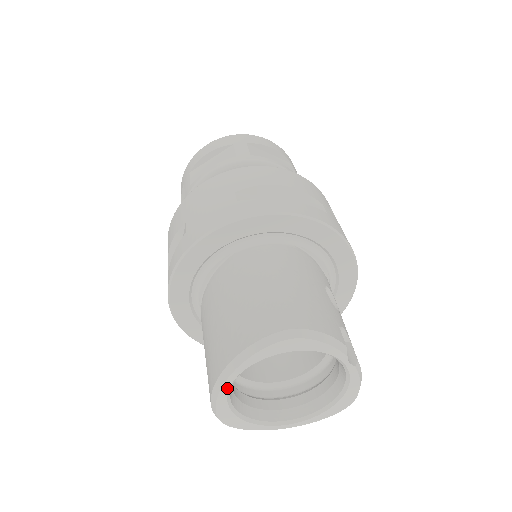
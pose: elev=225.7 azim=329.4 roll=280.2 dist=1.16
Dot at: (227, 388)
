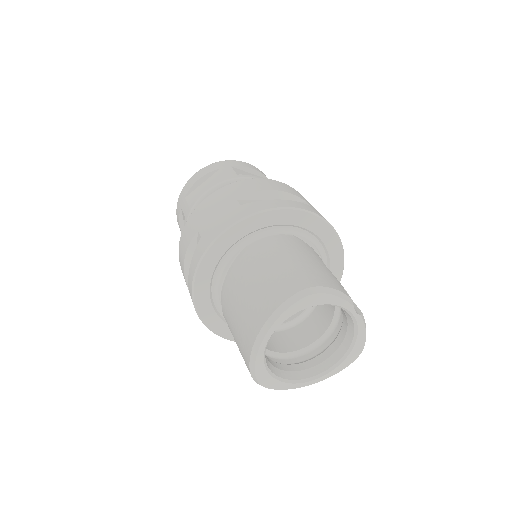
Dot at: (263, 348)
